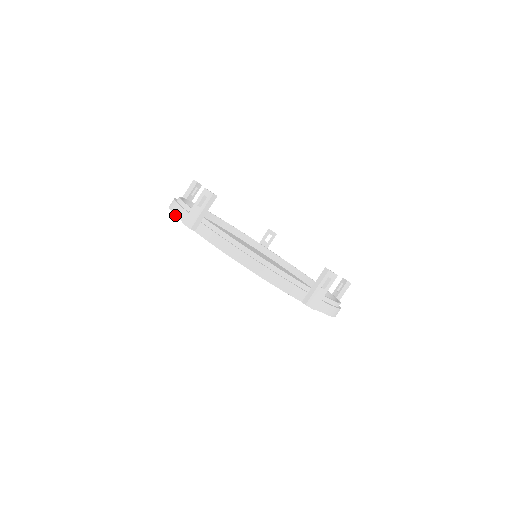
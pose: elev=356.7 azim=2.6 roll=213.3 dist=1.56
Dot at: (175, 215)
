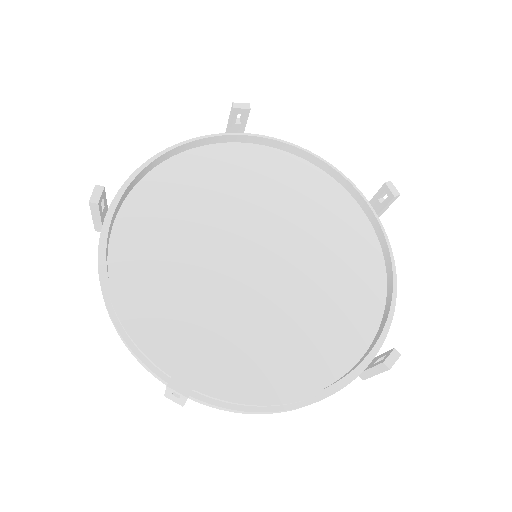
Dot at: occluded
